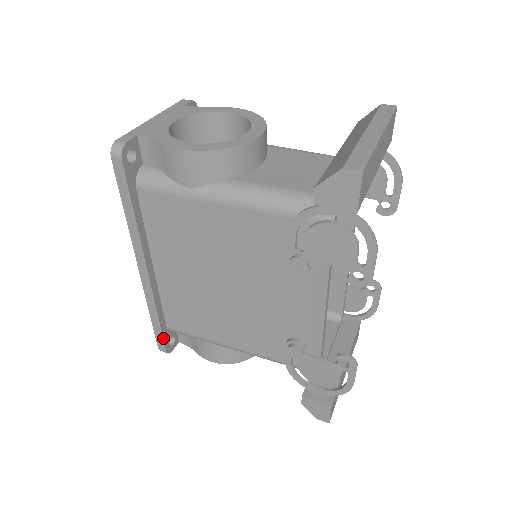
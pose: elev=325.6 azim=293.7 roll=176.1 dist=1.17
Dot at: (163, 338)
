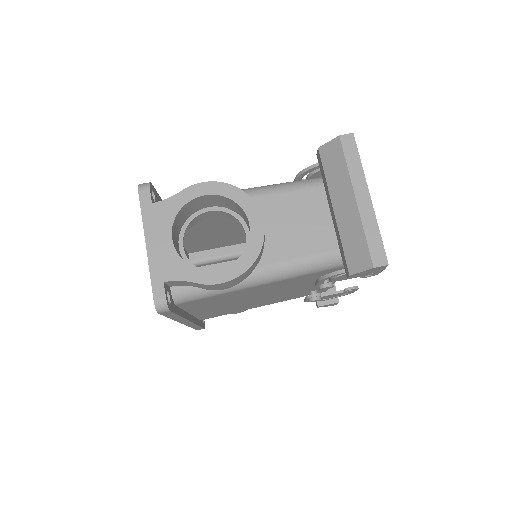
Dot at: (202, 327)
